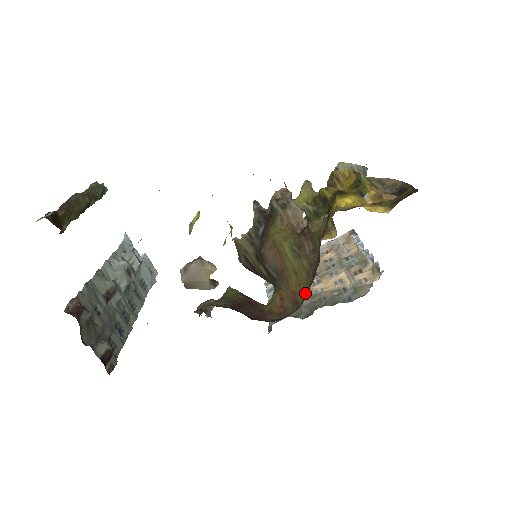
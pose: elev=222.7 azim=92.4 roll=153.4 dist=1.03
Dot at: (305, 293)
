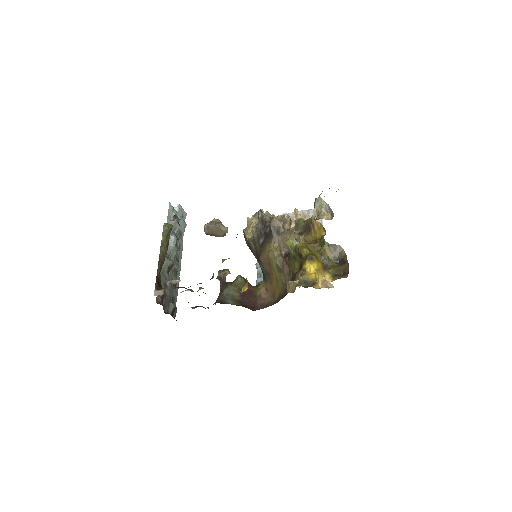
Dot at: (279, 294)
